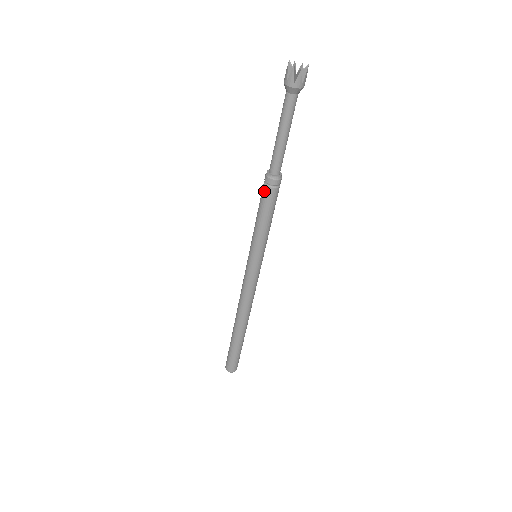
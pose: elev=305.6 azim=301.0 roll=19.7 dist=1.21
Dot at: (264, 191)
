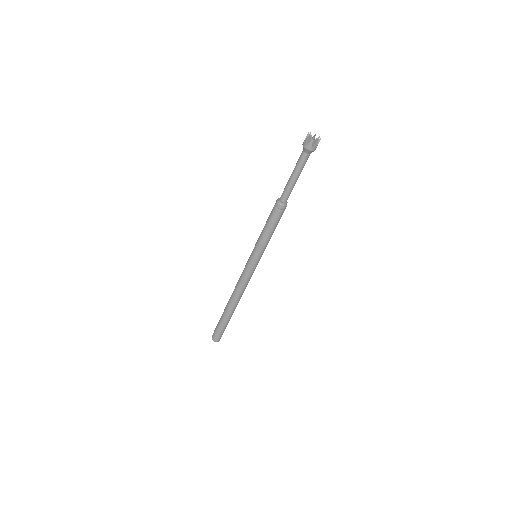
Dot at: (272, 210)
